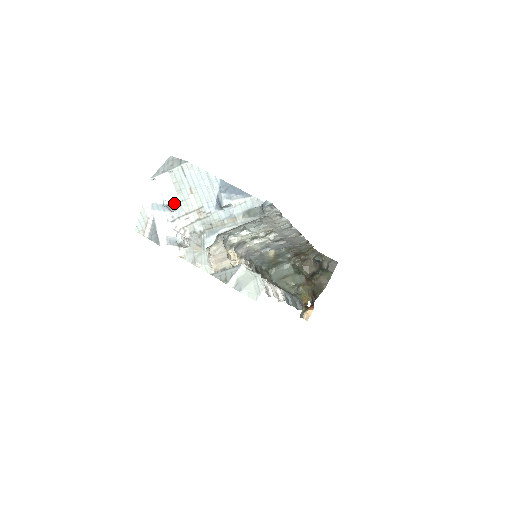
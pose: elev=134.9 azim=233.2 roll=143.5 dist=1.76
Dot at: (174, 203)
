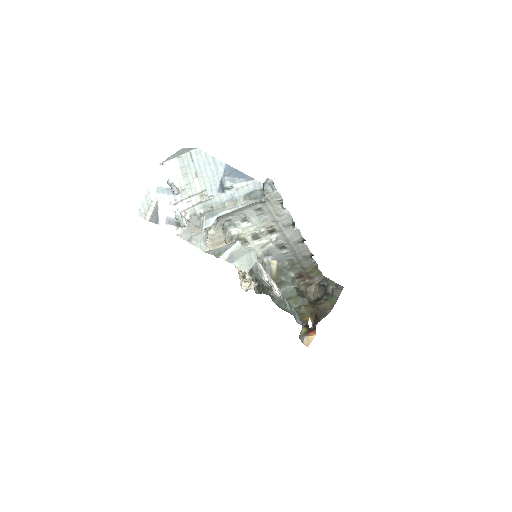
Dot at: (179, 187)
